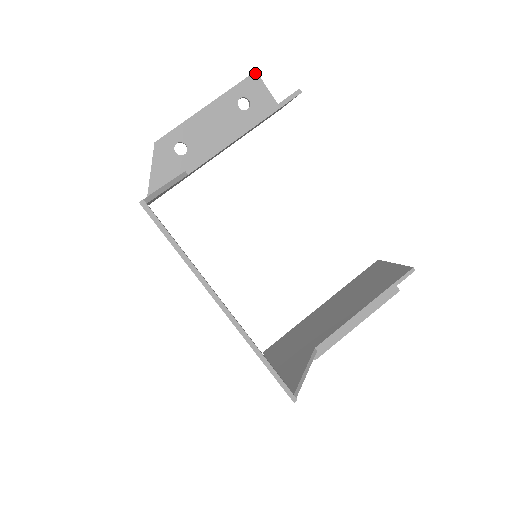
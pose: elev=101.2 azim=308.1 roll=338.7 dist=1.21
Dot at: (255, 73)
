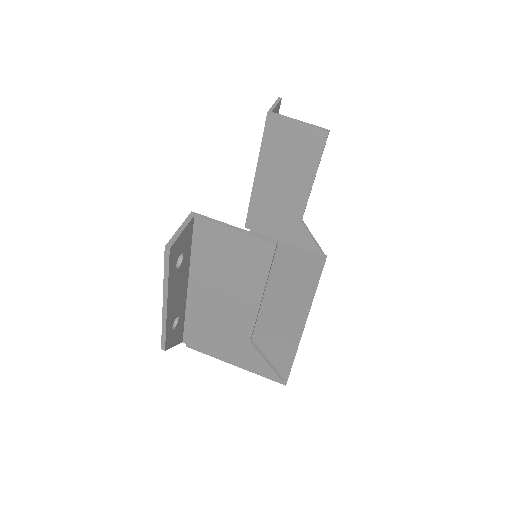
Dot at: (170, 250)
